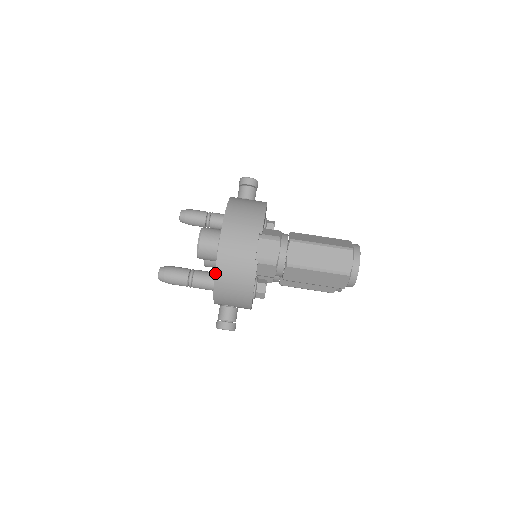
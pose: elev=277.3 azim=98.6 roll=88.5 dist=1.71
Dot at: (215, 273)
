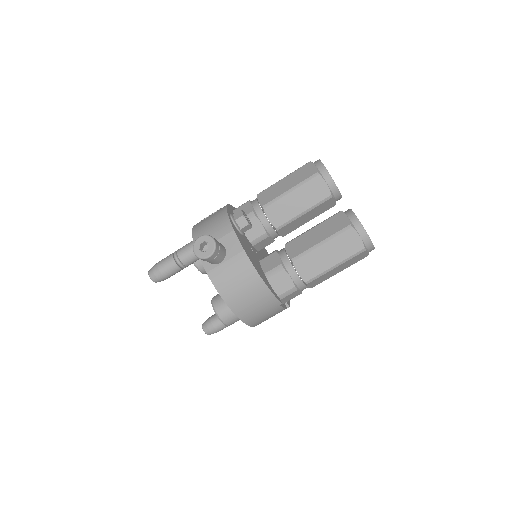
Dot at: occluded
